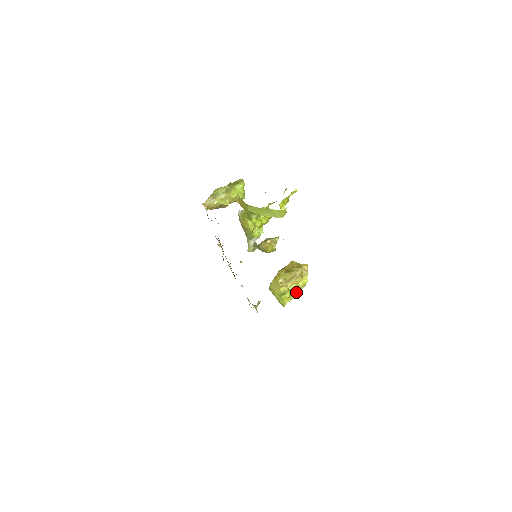
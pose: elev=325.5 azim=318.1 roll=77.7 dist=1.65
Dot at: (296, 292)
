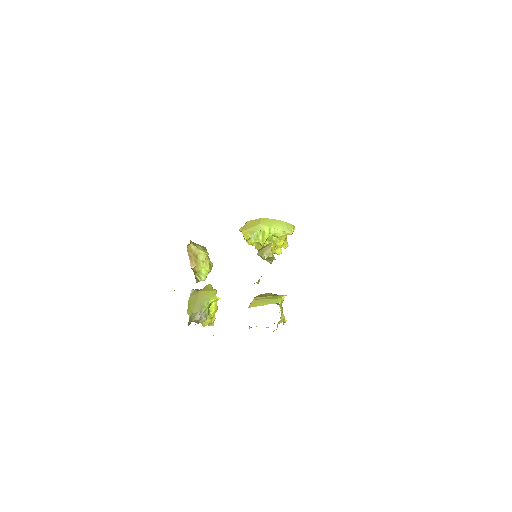
Dot at: (281, 315)
